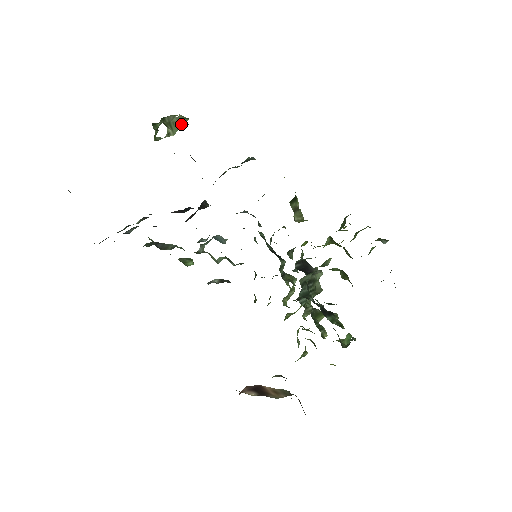
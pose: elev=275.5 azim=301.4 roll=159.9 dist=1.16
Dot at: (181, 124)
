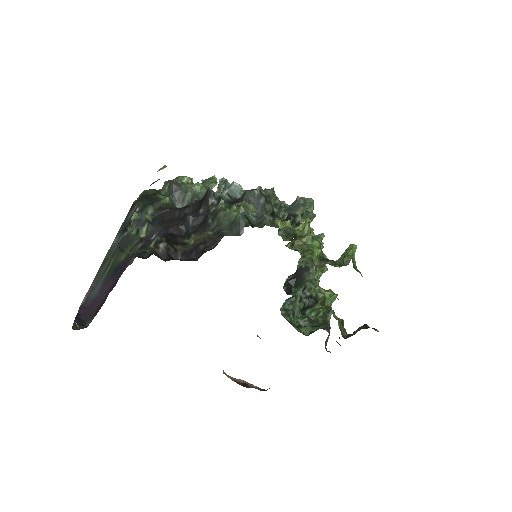
Dot at: occluded
